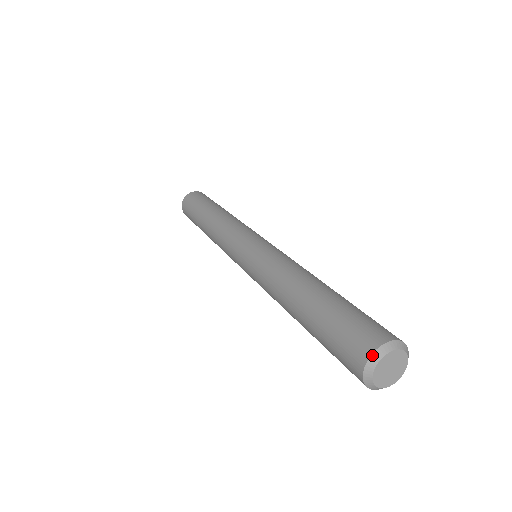
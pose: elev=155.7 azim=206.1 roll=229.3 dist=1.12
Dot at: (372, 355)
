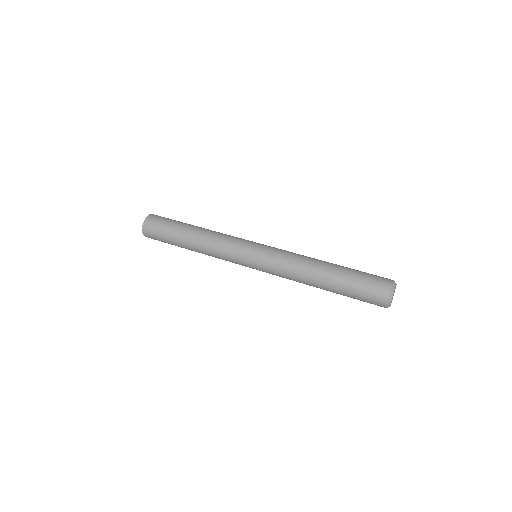
Dot at: (390, 293)
